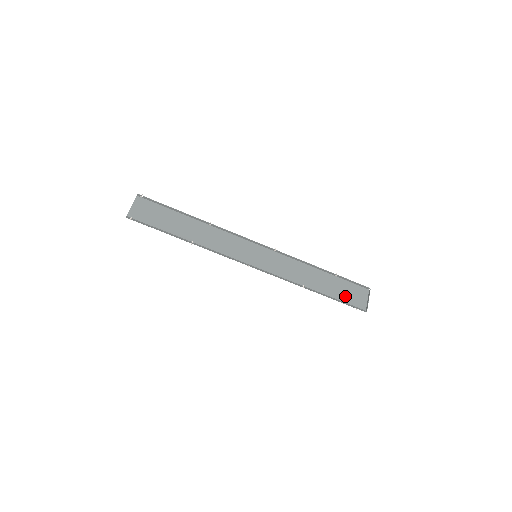
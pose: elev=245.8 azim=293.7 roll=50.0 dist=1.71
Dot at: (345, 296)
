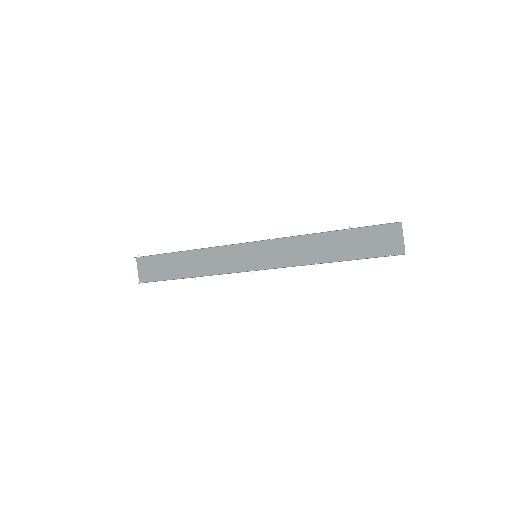
Dot at: (371, 248)
